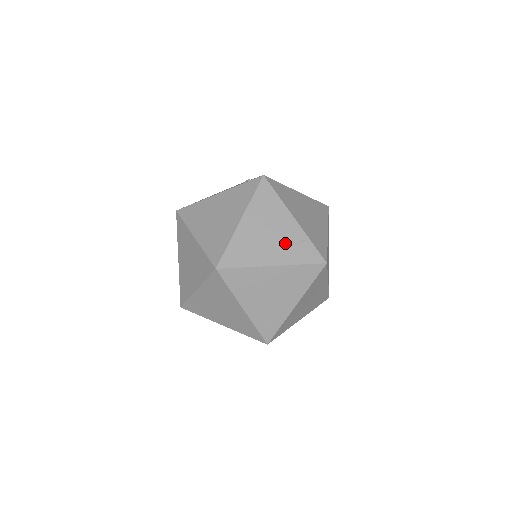
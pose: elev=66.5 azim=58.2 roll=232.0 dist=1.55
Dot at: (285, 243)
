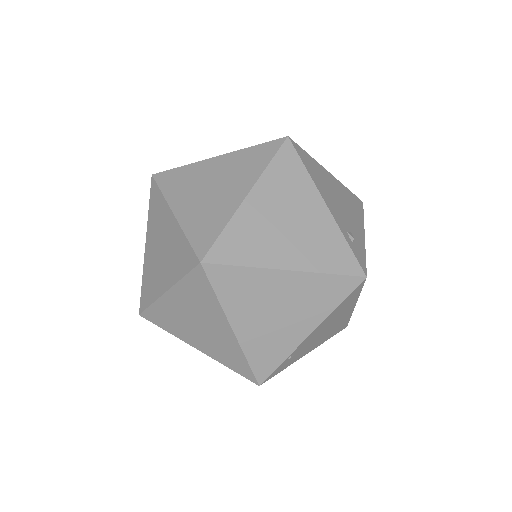
Dot at: occluded
